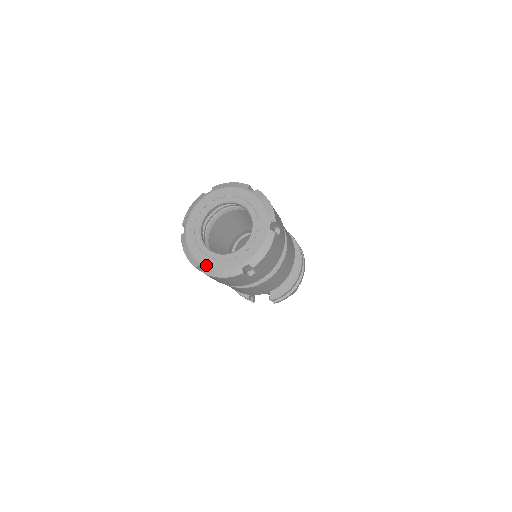
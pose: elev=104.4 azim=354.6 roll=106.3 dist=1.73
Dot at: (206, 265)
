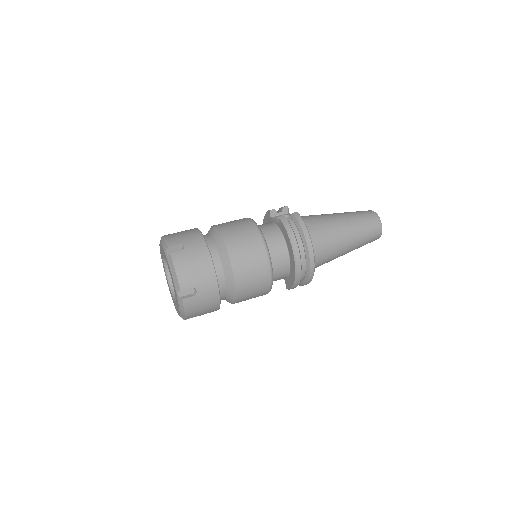
Dot at: (173, 302)
